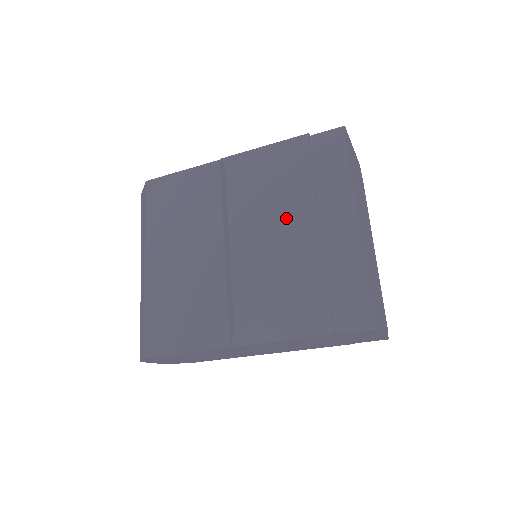
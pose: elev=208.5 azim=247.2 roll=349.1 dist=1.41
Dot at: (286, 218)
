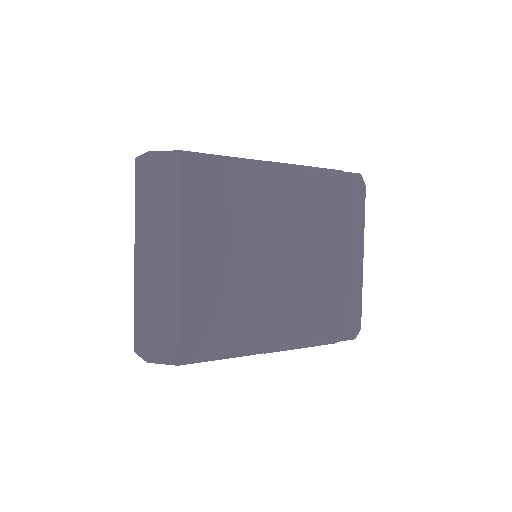
Dot at: (325, 248)
